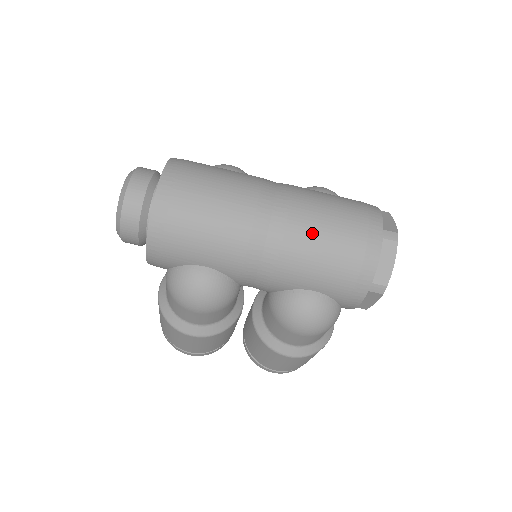
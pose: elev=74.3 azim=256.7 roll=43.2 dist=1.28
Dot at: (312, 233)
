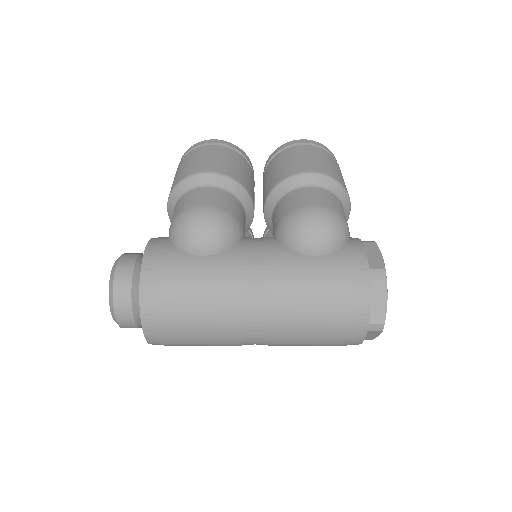
Dot at: (296, 341)
